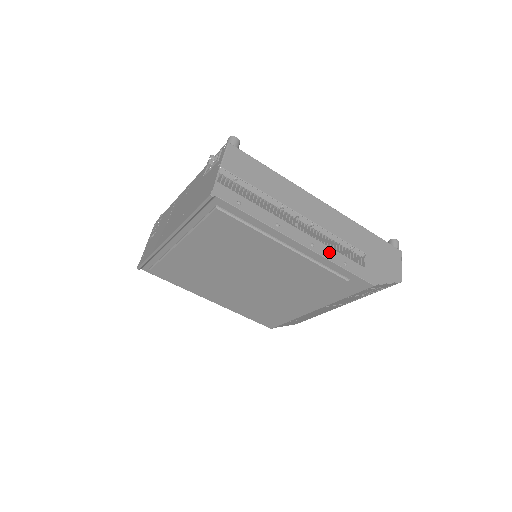
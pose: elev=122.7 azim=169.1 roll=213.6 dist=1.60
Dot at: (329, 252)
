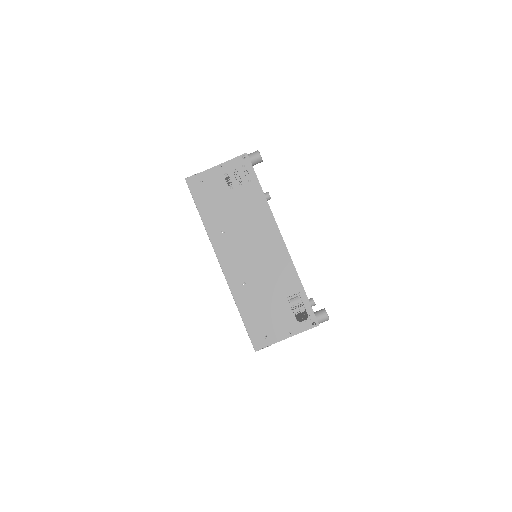
Dot at: occluded
